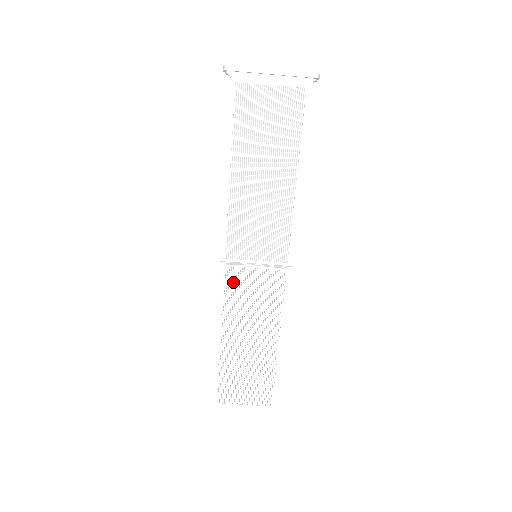
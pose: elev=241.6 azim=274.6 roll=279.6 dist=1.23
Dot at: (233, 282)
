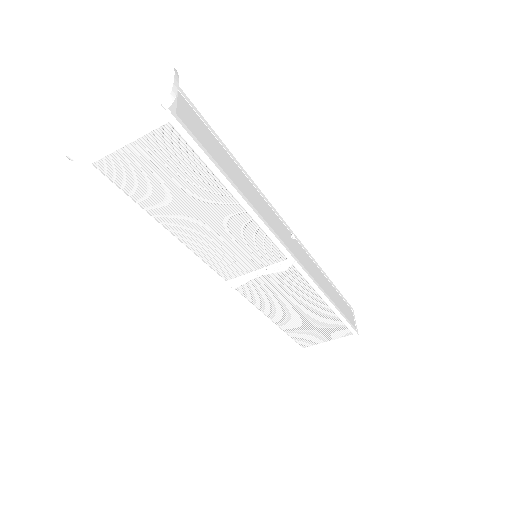
Dot at: (249, 290)
